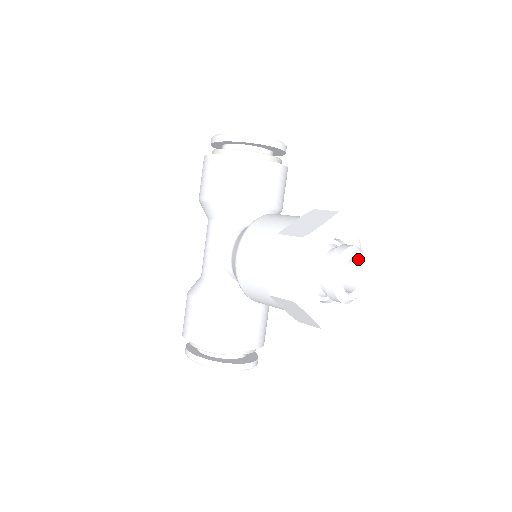
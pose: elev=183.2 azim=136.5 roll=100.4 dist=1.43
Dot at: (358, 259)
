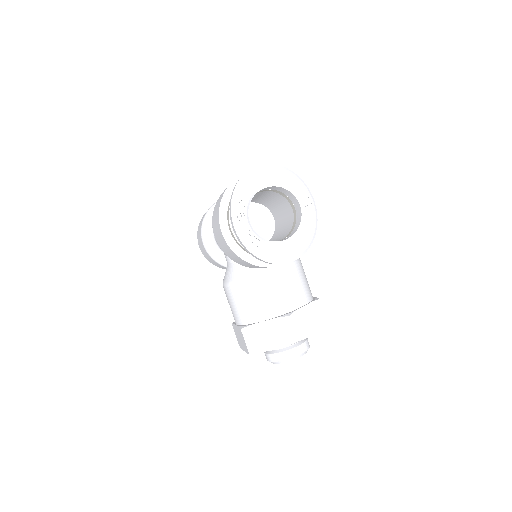
Dot at: occluded
